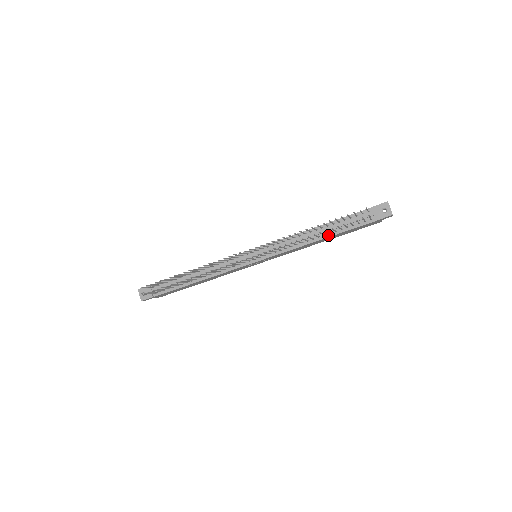
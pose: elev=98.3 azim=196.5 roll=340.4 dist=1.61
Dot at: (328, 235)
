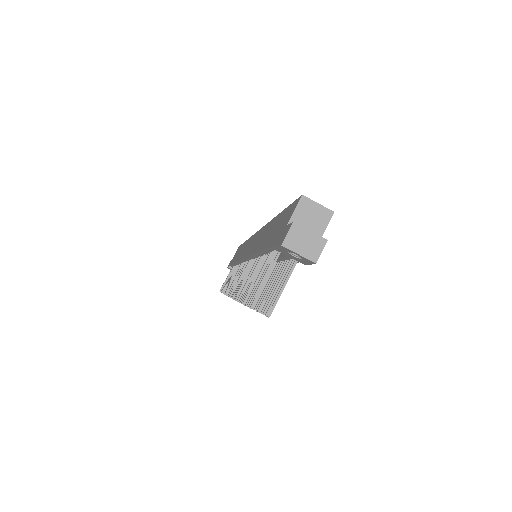
Dot at: occluded
